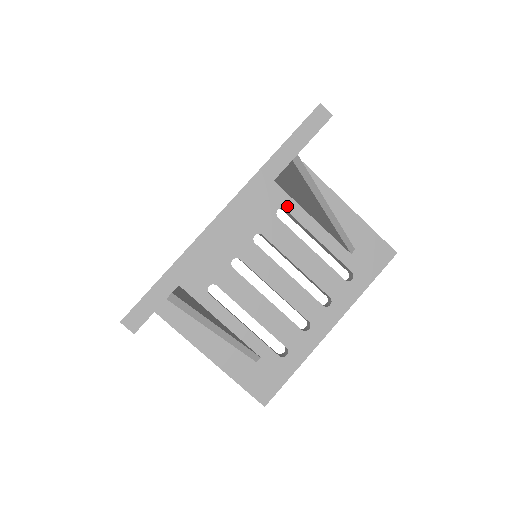
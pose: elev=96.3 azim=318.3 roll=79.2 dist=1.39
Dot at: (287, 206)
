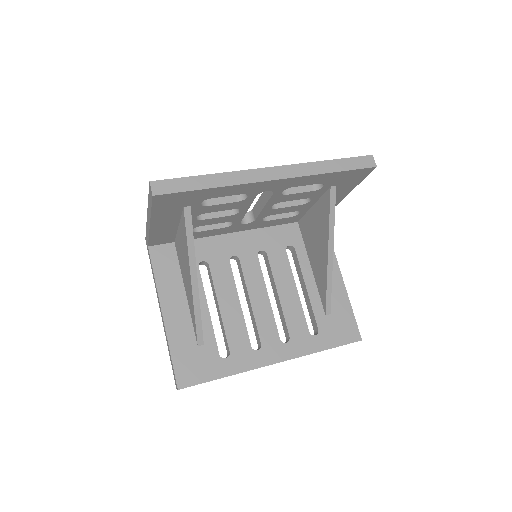
Dot at: (298, 248)
